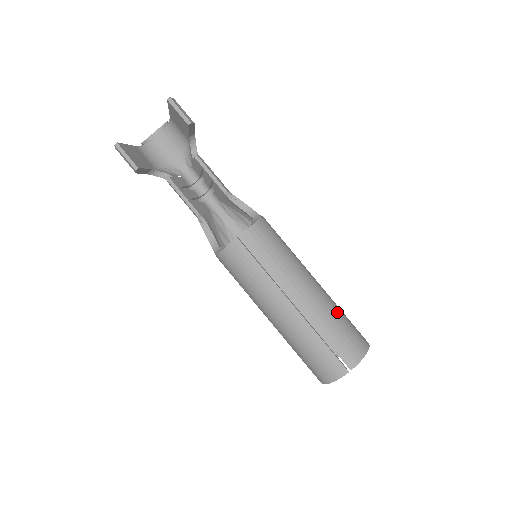
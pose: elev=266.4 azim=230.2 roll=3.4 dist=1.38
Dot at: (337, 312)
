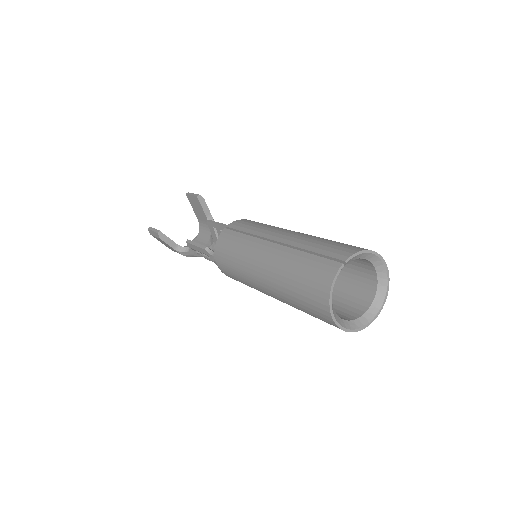
Dot at: occluded
